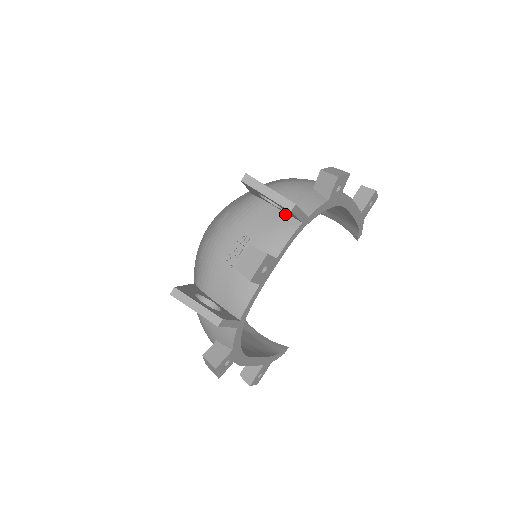
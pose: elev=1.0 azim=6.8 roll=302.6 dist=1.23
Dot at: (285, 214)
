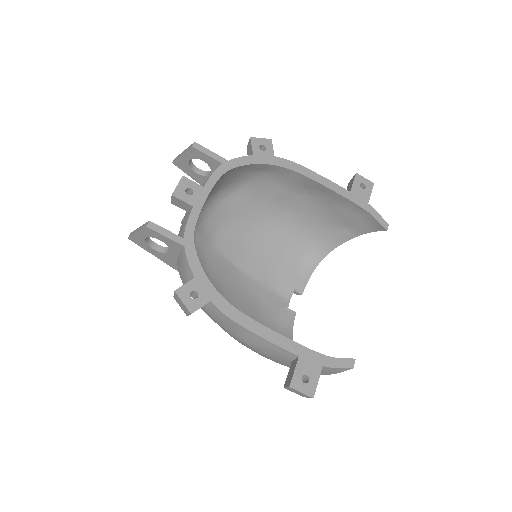
Dot at: occluded
